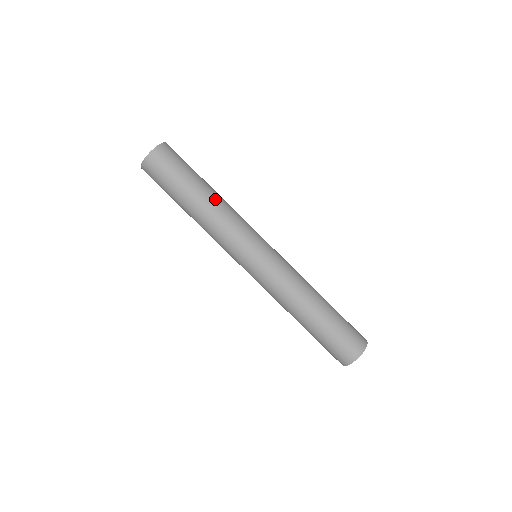
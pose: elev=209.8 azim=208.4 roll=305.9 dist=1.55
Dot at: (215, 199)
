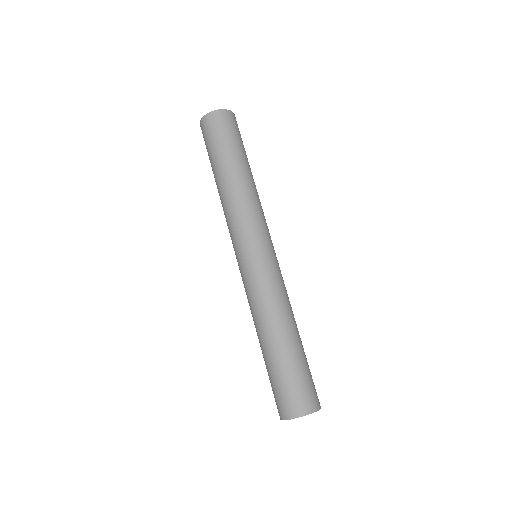
Dot at: (230, 183)
